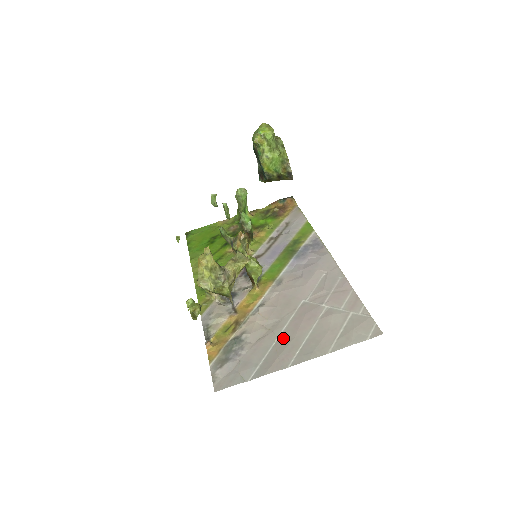
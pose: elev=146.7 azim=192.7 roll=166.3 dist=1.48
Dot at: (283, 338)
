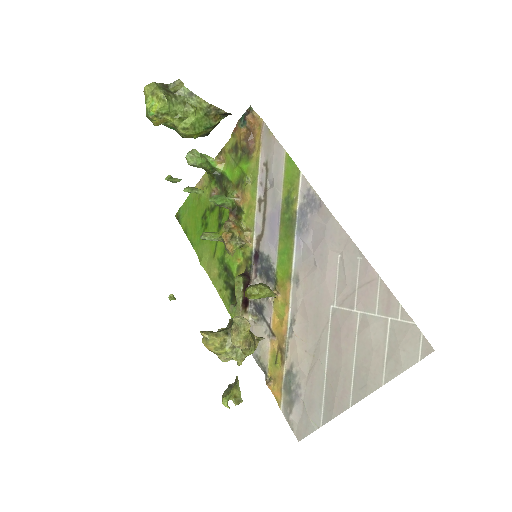
Dot at: (331, 368)
